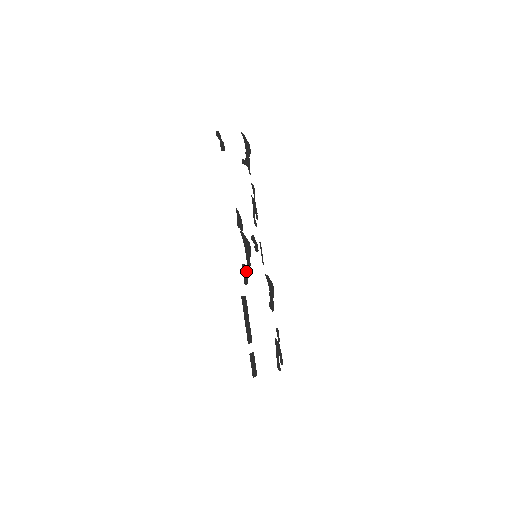
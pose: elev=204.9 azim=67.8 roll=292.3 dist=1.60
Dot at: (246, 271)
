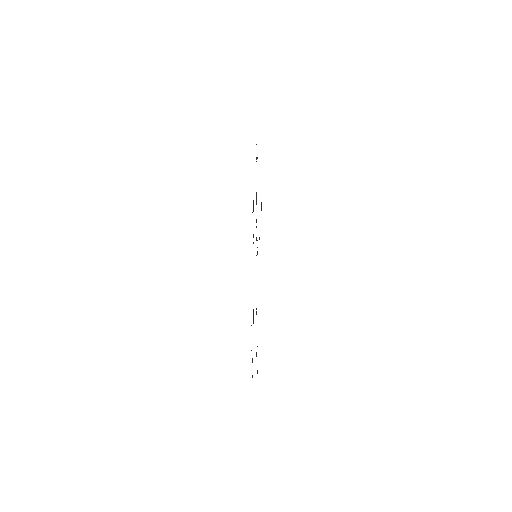
Dot at: occluded
